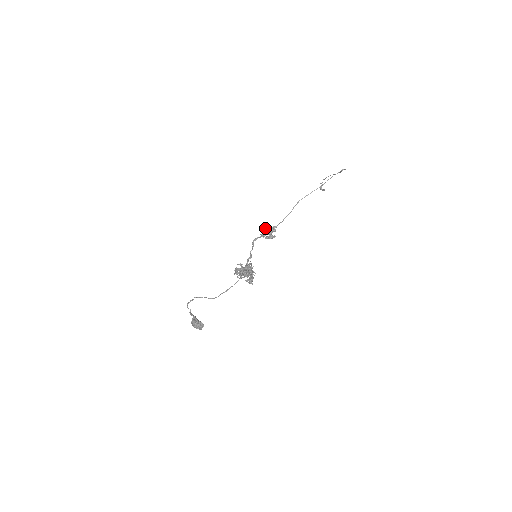
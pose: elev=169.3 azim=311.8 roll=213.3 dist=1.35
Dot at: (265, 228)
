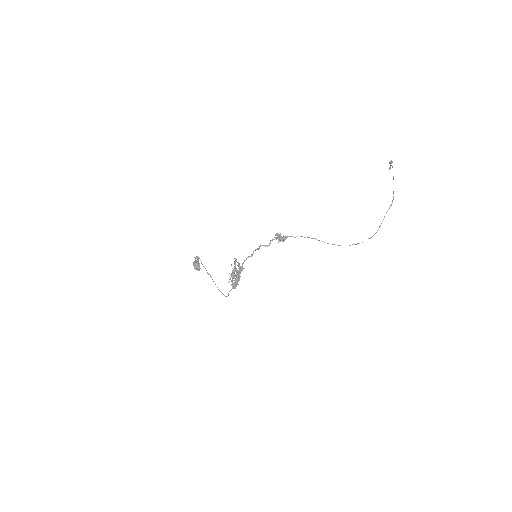
Dot at: (278, 238)
